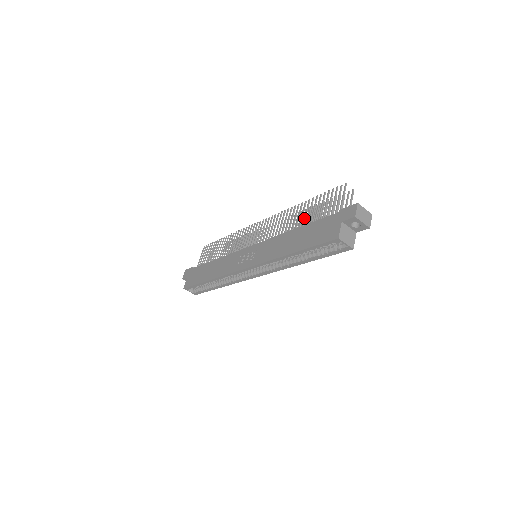
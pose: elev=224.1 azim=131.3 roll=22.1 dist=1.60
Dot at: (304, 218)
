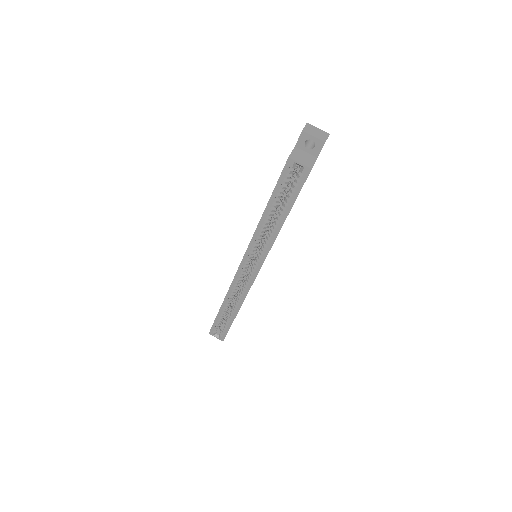
Dot at: occluded
